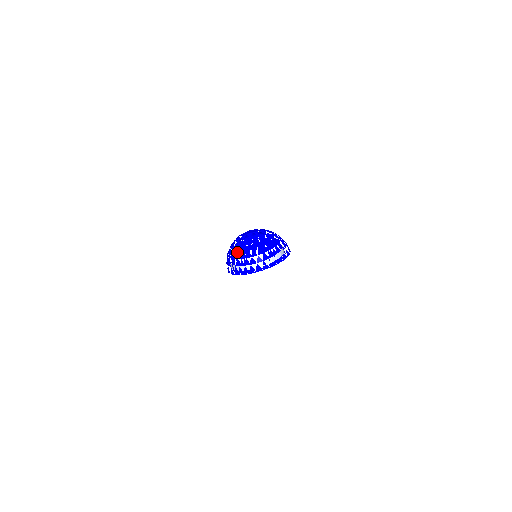
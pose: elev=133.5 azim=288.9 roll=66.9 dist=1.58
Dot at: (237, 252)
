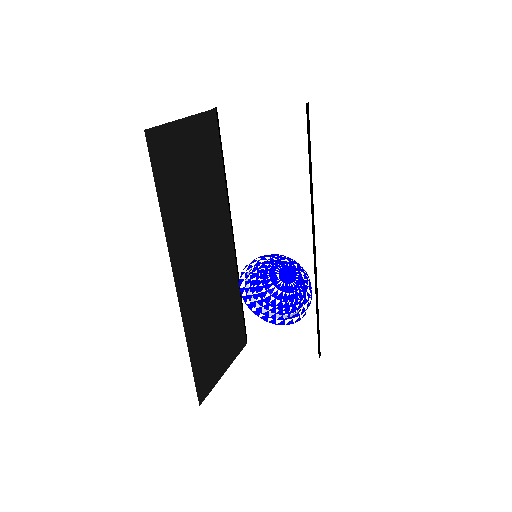
Dot at: occluded
